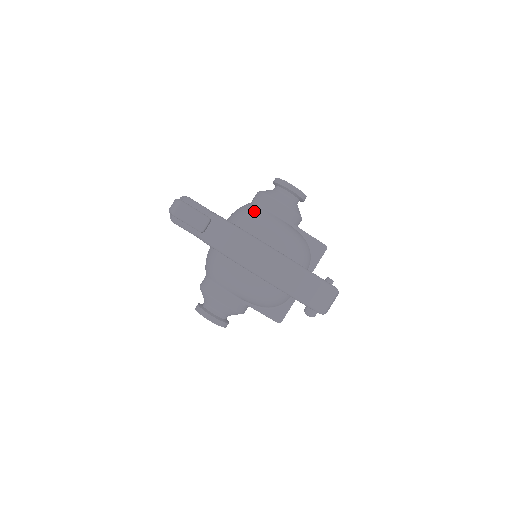
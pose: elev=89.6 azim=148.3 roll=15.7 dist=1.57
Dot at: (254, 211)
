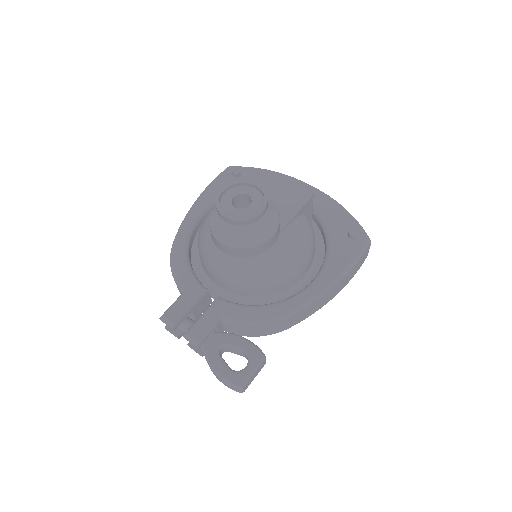
Dot at: (250, 272)
